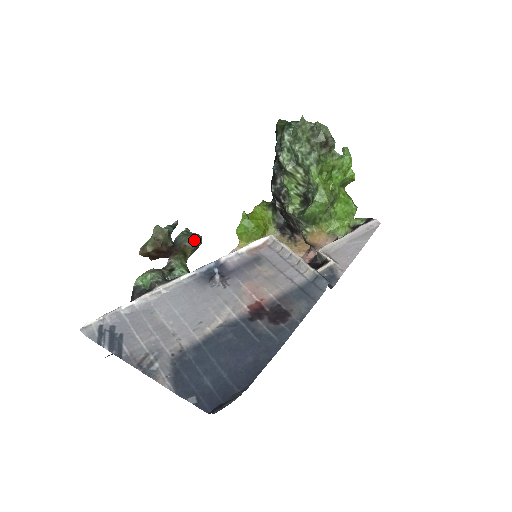
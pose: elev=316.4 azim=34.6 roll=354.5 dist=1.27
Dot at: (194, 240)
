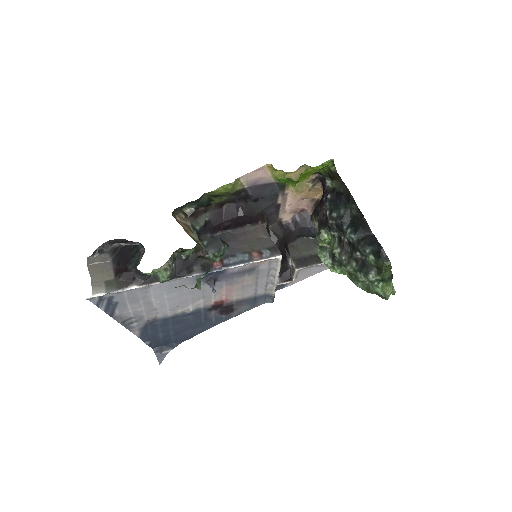
Dot at: (219, 259)
